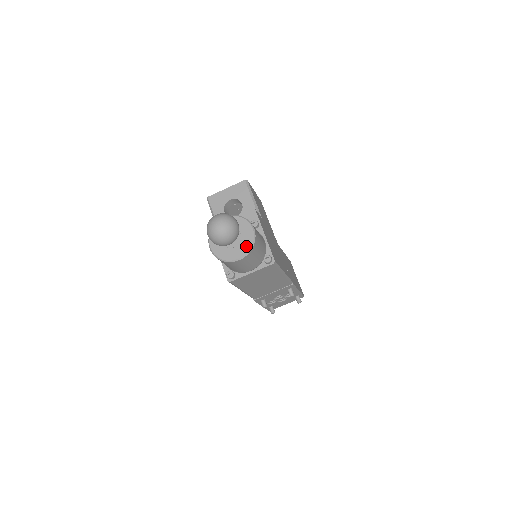
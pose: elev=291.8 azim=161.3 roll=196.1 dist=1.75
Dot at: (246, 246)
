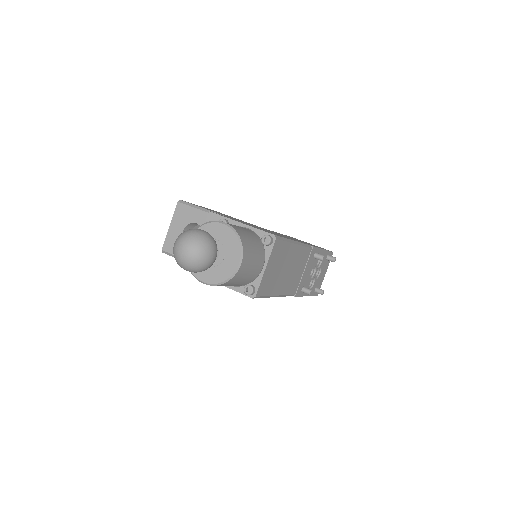
Dot at: (233, 245)
